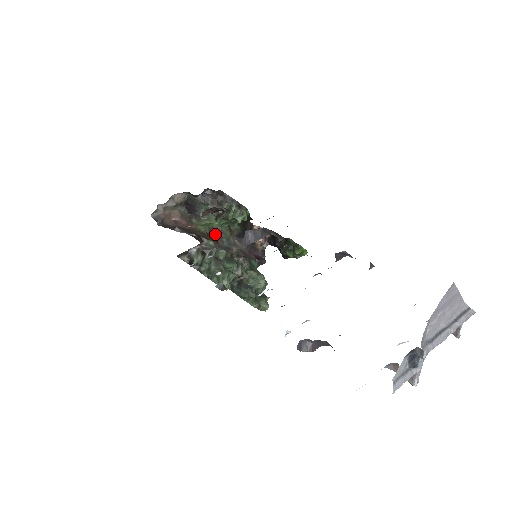
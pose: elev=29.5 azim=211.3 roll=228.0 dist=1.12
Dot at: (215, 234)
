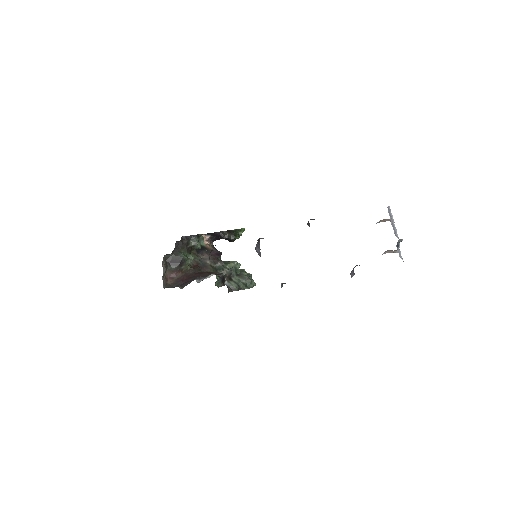
Dot at: (193, 264)
